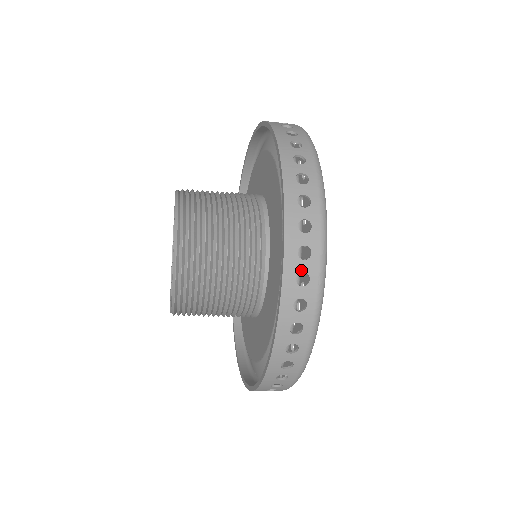
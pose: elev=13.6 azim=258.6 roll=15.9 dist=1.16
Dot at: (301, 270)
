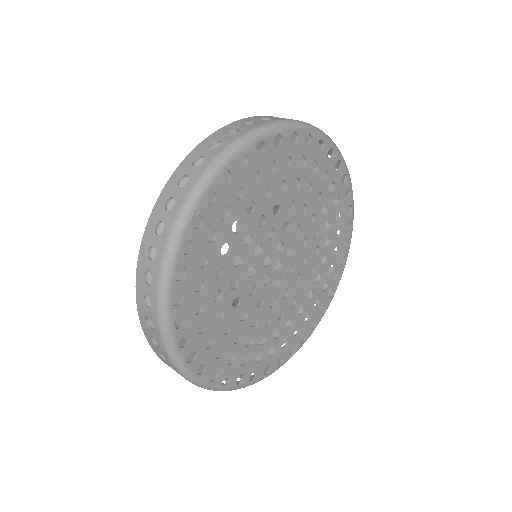
Dot at: occluded
